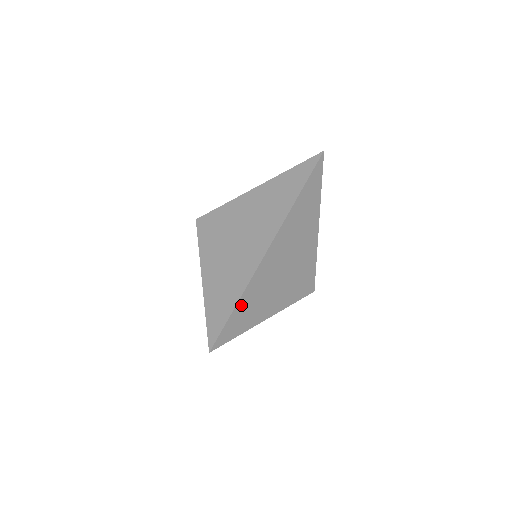
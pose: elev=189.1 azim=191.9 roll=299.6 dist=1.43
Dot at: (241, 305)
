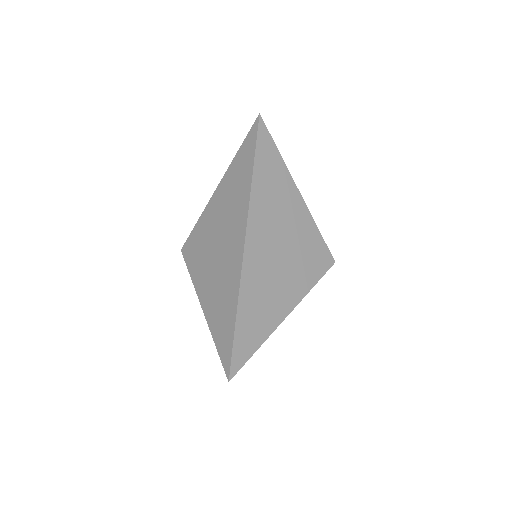
Dot at: (242, 317)
